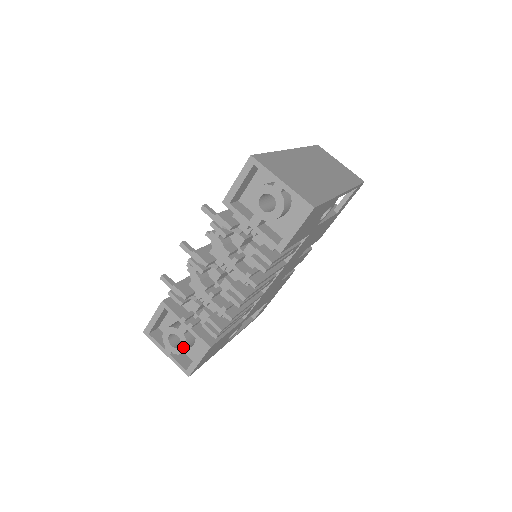
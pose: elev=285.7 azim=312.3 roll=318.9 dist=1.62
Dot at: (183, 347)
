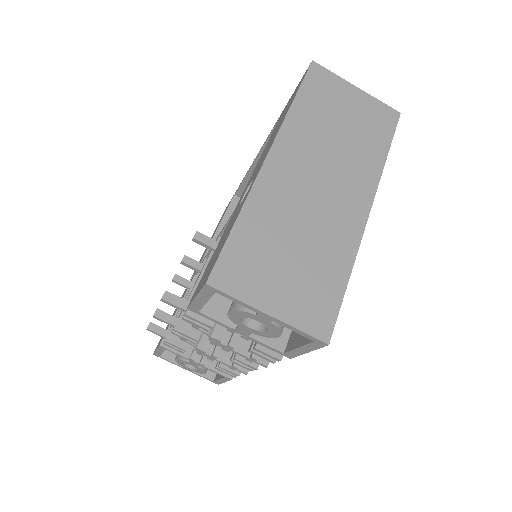
Dot at: (202, 372)
